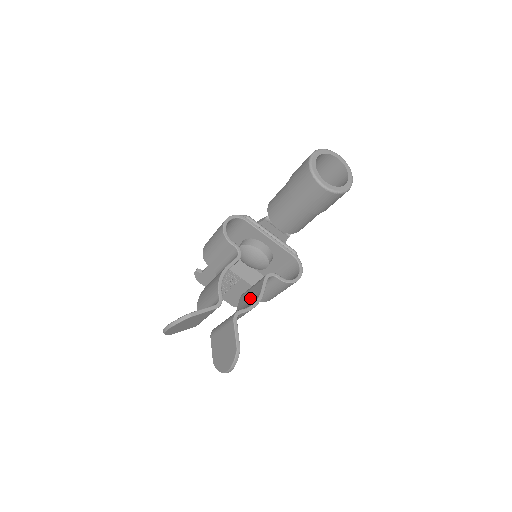
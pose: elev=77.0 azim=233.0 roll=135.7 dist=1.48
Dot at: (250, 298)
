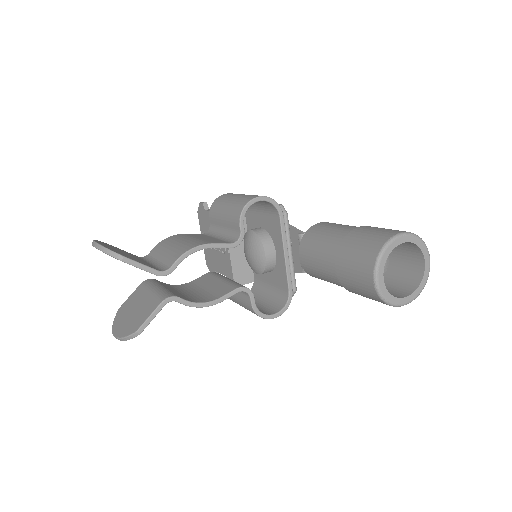
Dot at: (209, 289)
